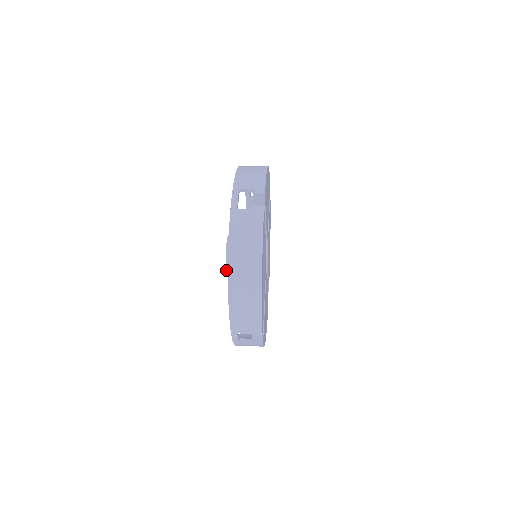
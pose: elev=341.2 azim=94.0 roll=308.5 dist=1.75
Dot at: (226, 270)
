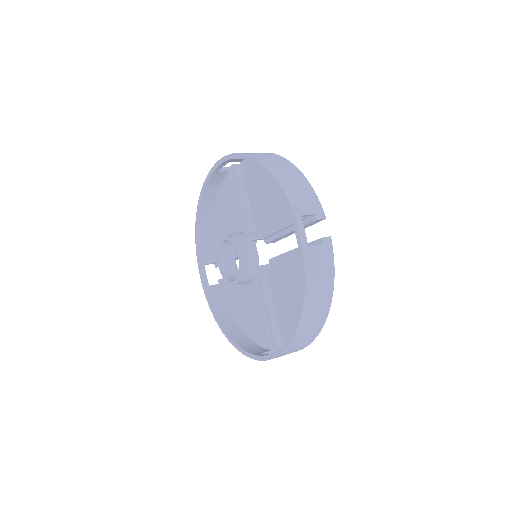
Dot at: (236, 283)
